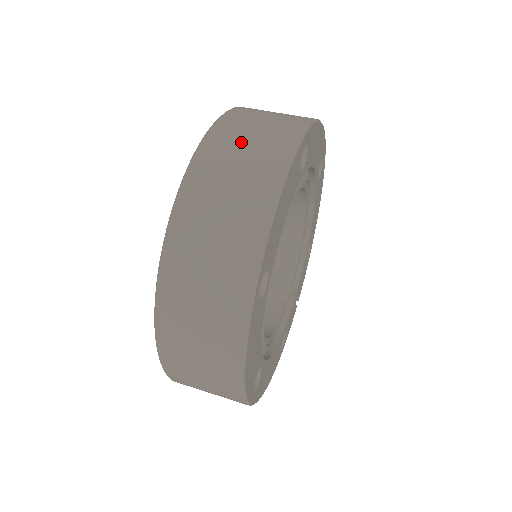
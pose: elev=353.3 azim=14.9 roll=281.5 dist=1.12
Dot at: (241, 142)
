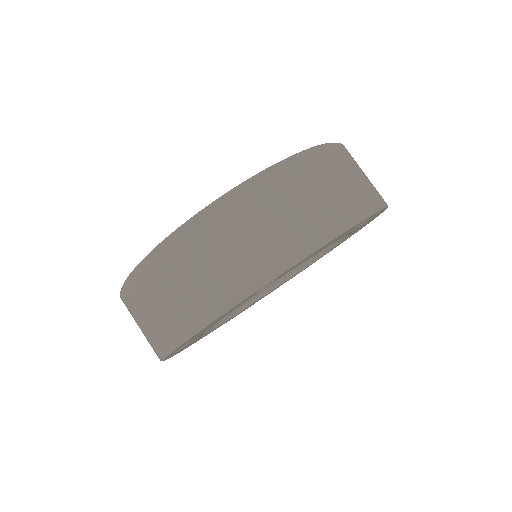
Dot at: (195, 265)
